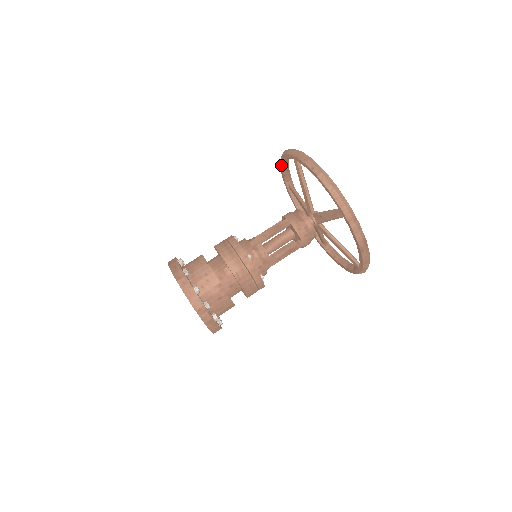
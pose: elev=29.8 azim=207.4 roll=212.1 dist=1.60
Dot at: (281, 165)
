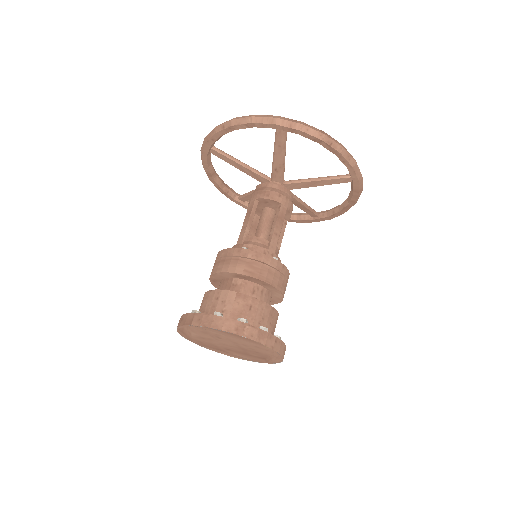
Dot at: (214, 183)
